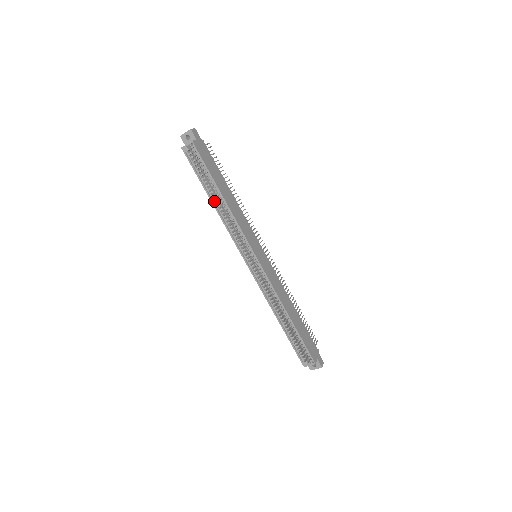
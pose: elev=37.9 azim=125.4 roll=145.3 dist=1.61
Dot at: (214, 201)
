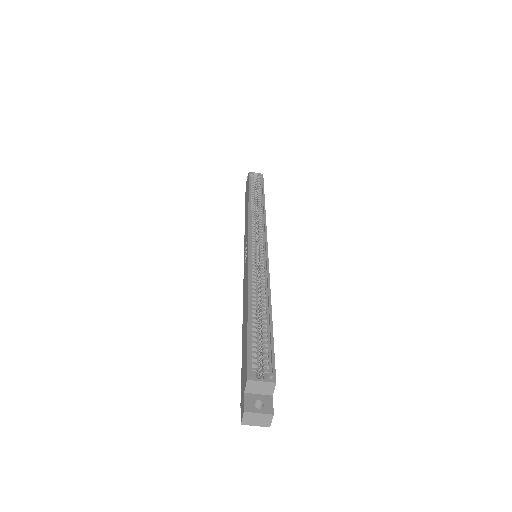
Dot at: (251, 200)
